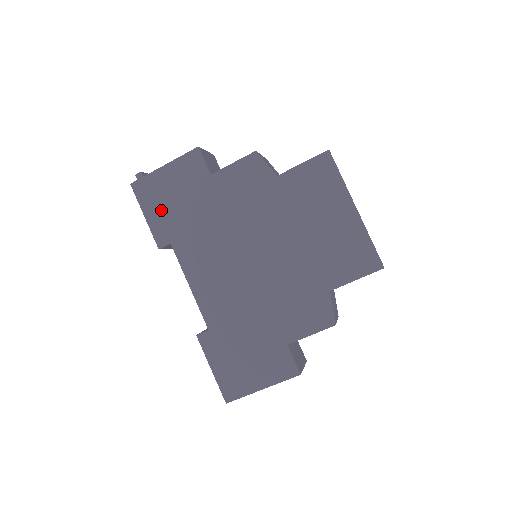
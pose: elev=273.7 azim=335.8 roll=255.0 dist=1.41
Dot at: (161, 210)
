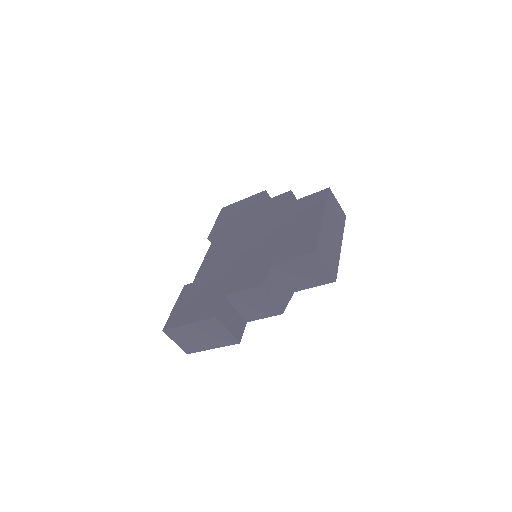
Dot at: (225, 219)
